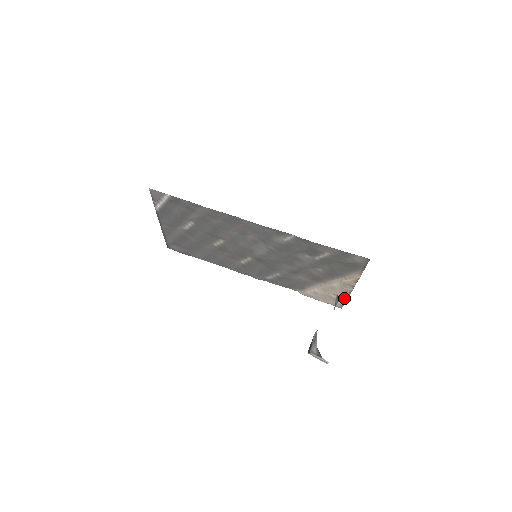
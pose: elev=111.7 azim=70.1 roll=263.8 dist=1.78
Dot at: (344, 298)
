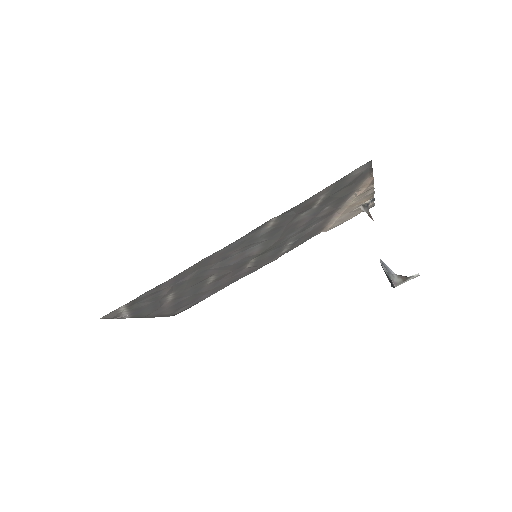
Dot at: (370, 200)
